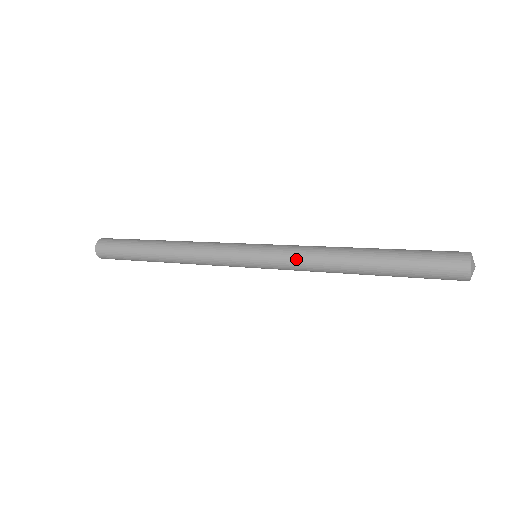
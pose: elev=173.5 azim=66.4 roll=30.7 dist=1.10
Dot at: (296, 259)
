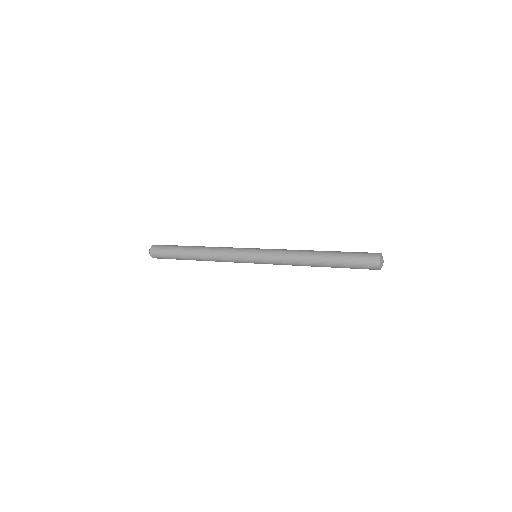
Dot at: (282, 251)
